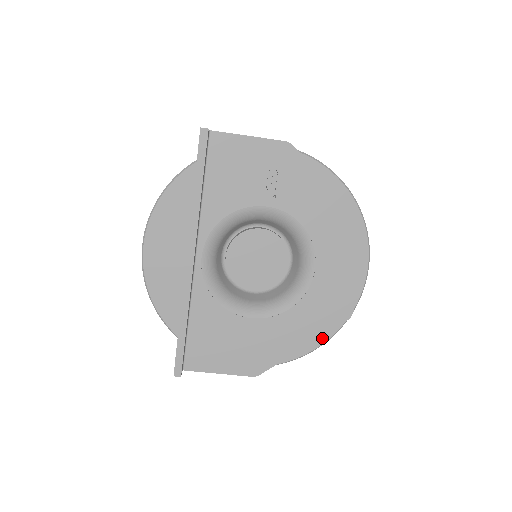
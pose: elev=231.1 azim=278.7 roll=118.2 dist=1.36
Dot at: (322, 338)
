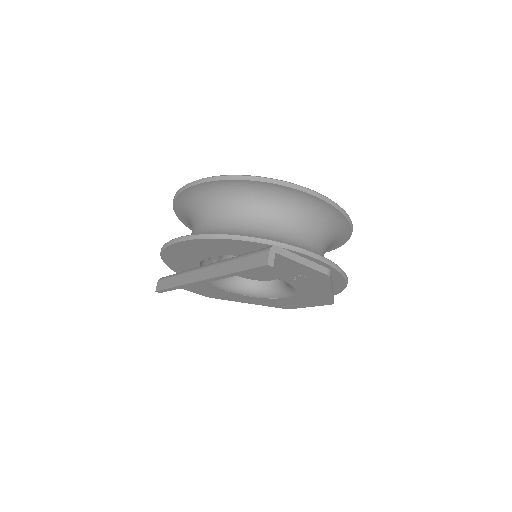
Dot at: occluded
